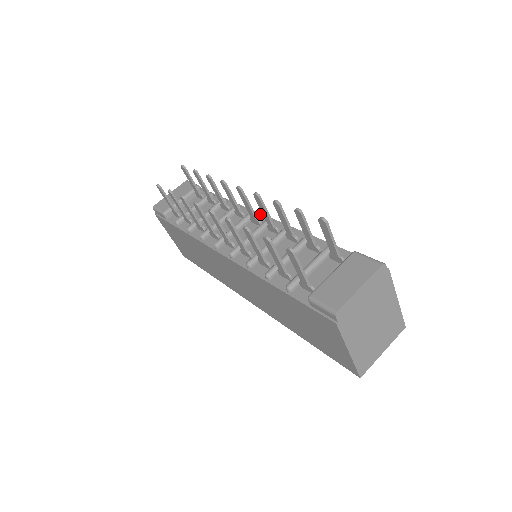
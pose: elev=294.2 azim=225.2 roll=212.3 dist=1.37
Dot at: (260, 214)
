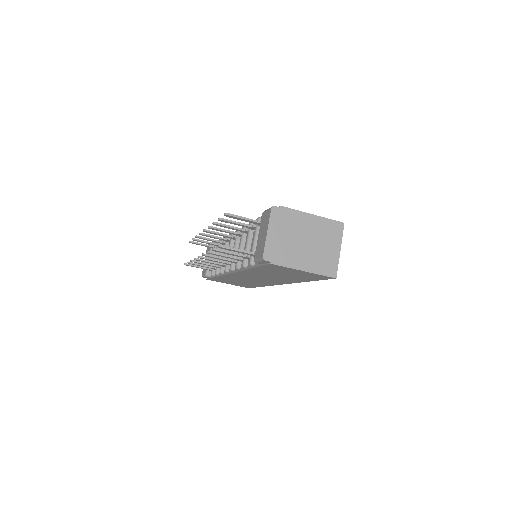
Dot at: occluded
